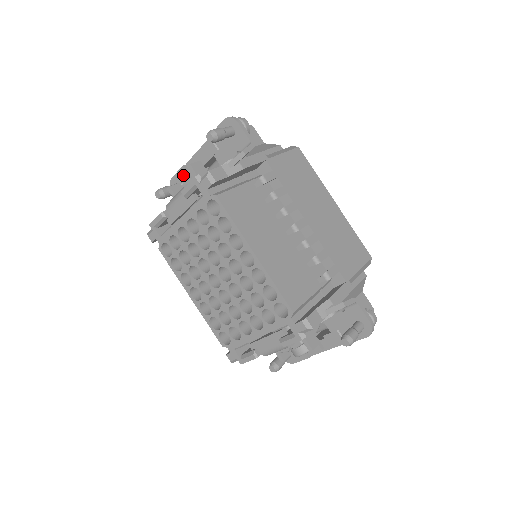
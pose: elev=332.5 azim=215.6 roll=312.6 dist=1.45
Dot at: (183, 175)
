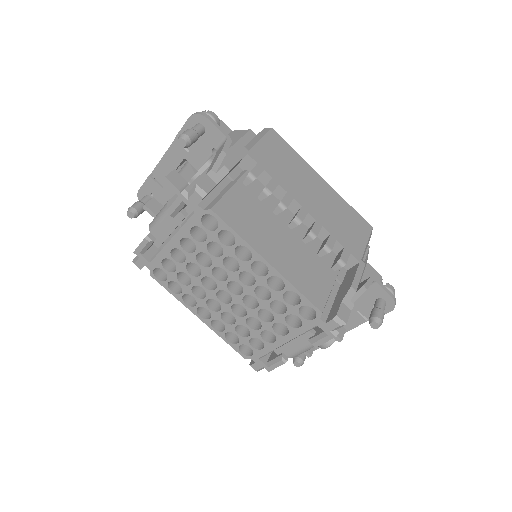
Dot at: (151, 185)
